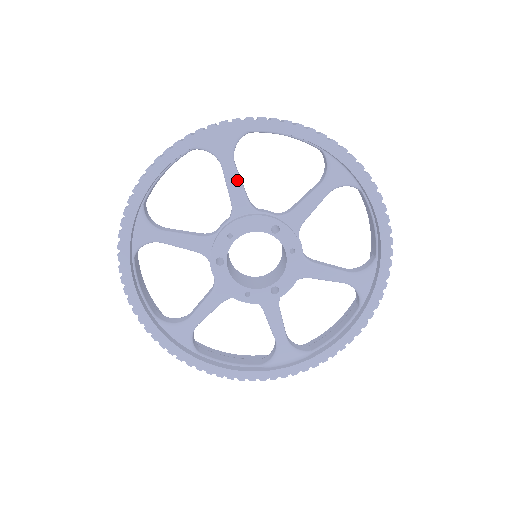
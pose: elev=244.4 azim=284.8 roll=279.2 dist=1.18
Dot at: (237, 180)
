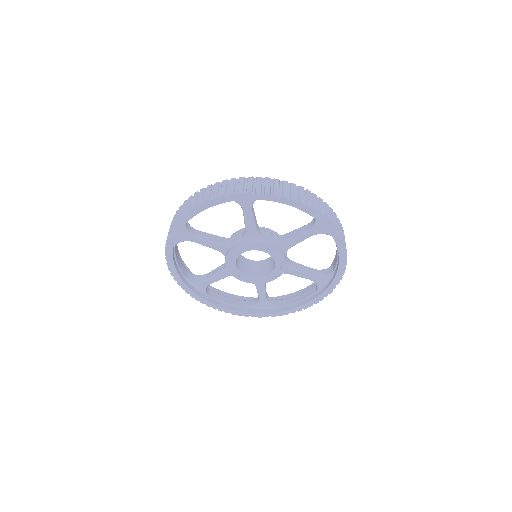
Dot at: (206, 242)
